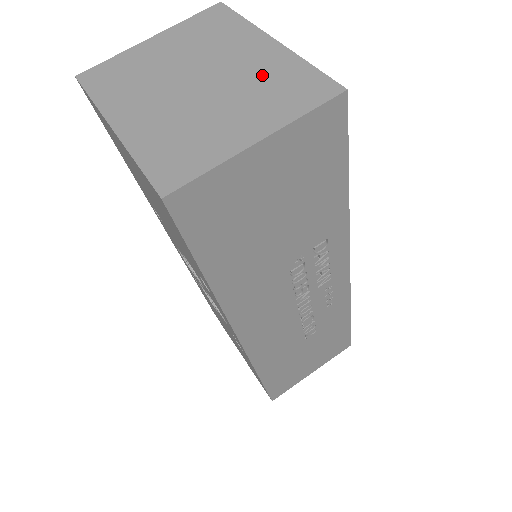
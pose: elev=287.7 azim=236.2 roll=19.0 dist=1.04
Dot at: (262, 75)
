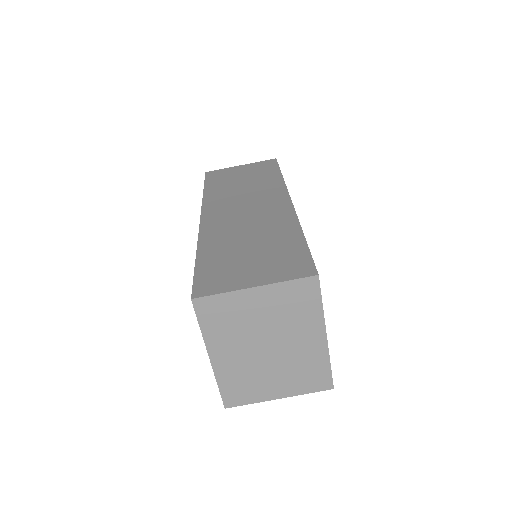
Dot at: (304, 361)
